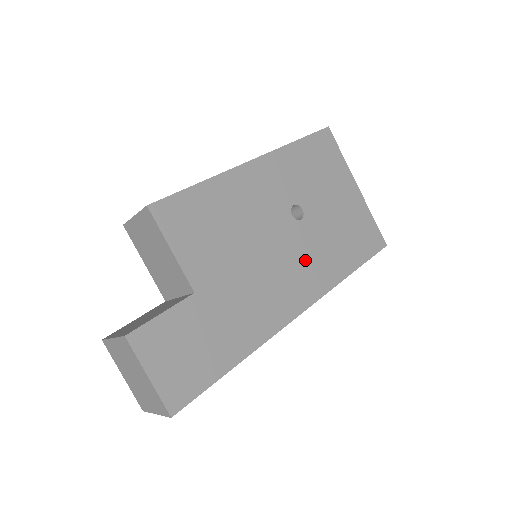
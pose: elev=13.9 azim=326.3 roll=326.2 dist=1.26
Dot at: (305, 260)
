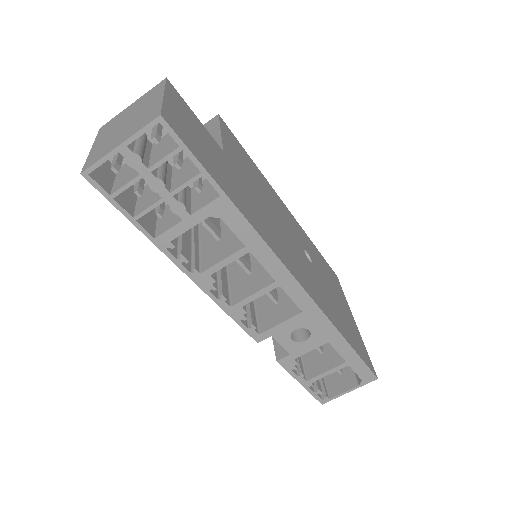
Dot at: (308, 274)
